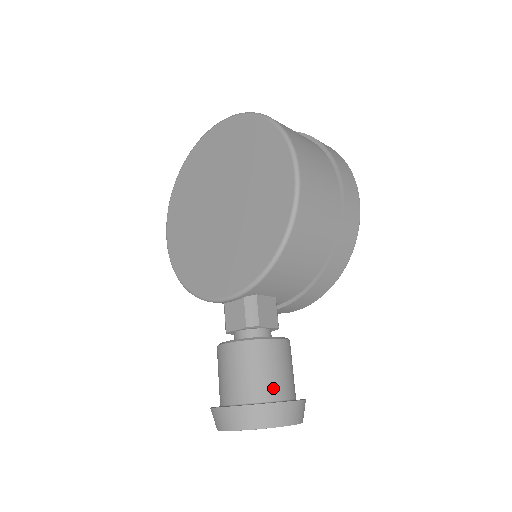
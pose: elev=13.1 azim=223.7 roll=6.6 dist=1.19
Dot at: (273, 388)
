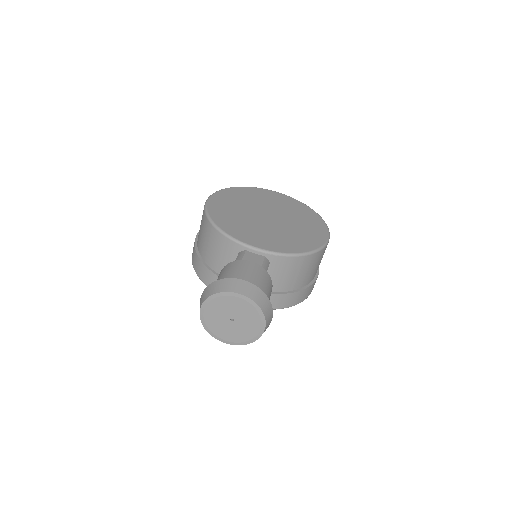
Dot at: occluded
